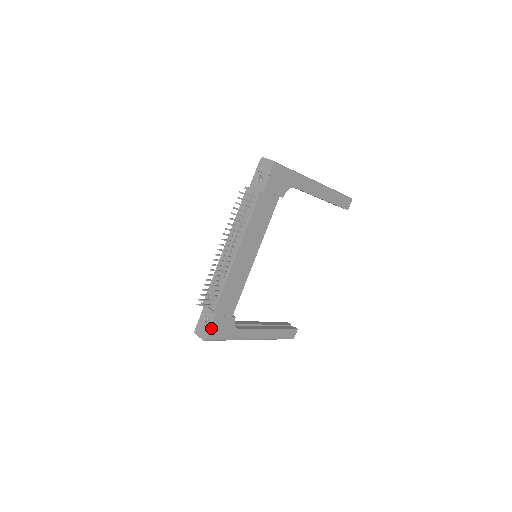
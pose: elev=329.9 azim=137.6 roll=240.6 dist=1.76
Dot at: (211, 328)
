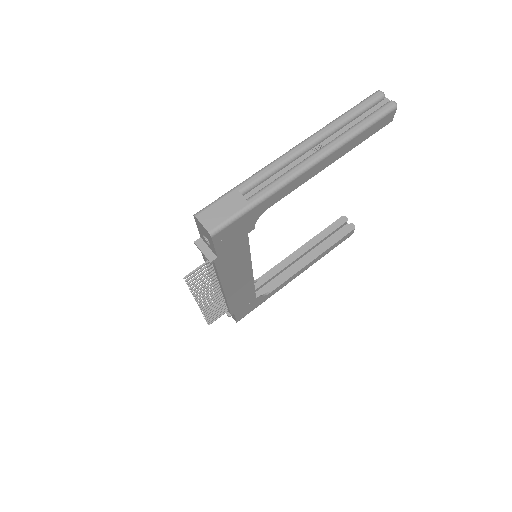
Dot at: (237, 318)
